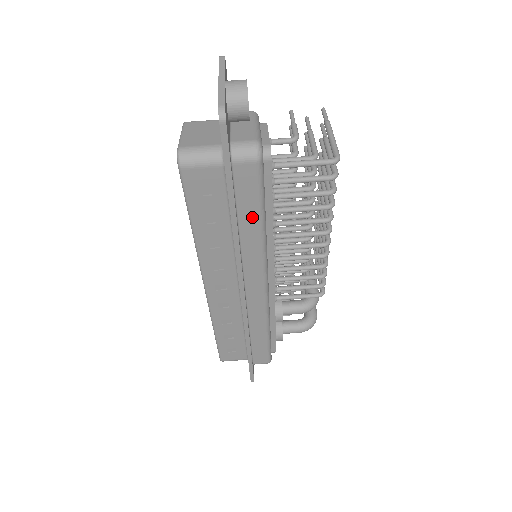
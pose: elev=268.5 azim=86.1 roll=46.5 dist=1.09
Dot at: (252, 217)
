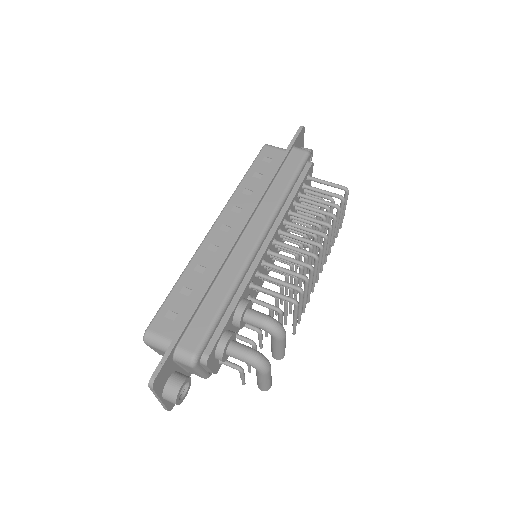
Dot at: (286, 179)
